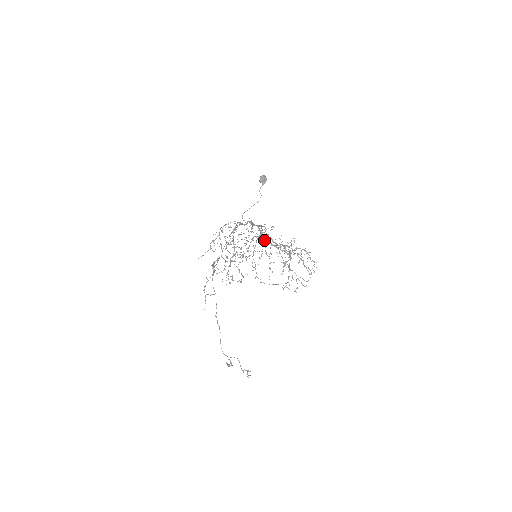
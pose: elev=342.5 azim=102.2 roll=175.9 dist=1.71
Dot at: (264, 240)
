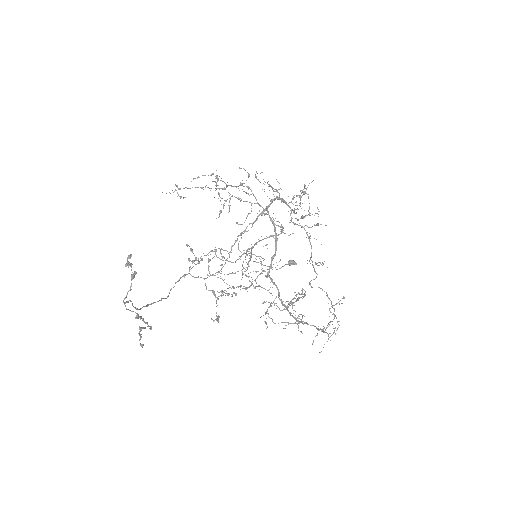
Dot at: (272, 280)
